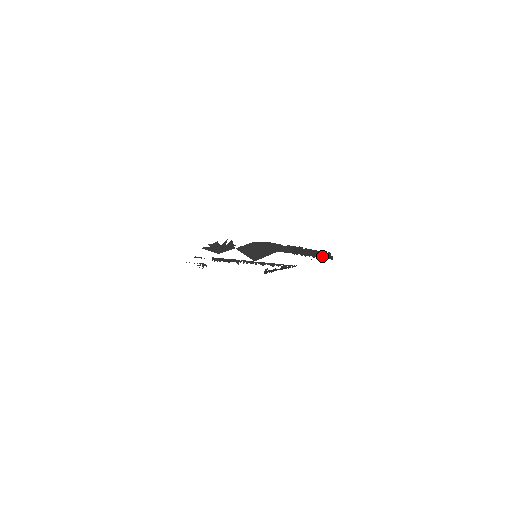
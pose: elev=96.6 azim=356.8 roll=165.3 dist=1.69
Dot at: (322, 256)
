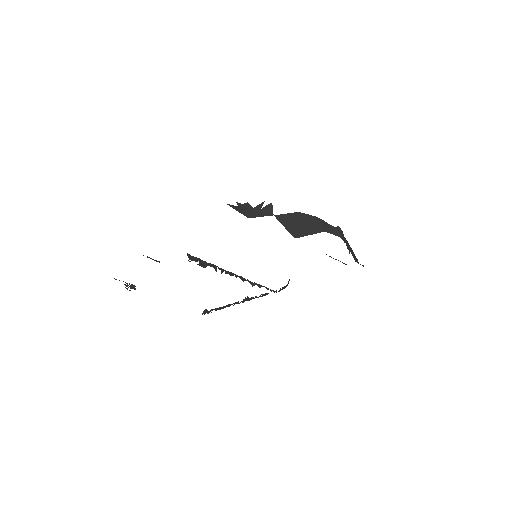
Dot at: (355, 259)
